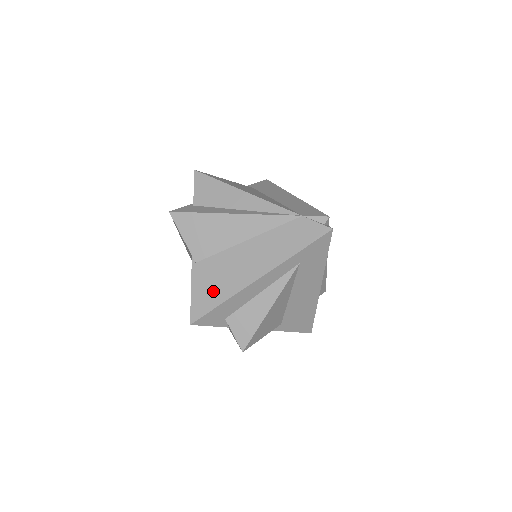
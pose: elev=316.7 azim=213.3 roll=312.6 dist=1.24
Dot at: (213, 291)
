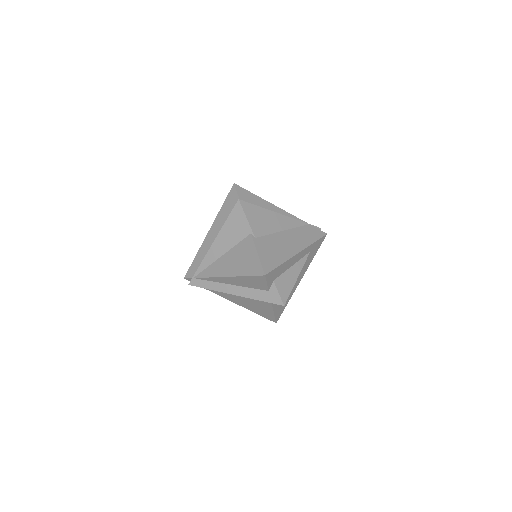
Dot at: (273, 256)
